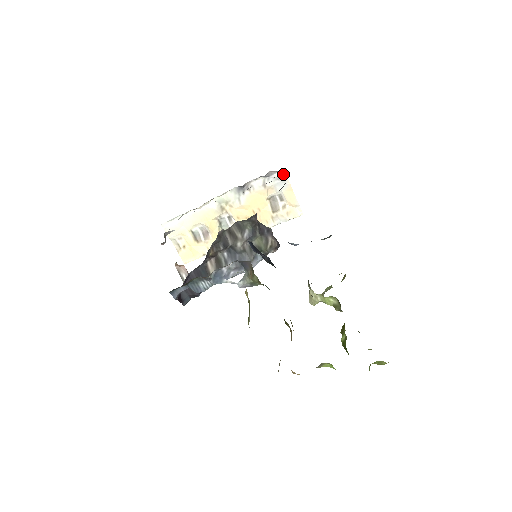
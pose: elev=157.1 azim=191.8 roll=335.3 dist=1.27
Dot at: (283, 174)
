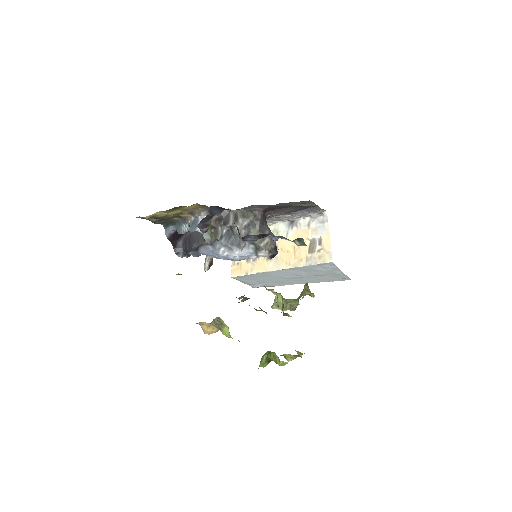
Dot at: (325, 219)
